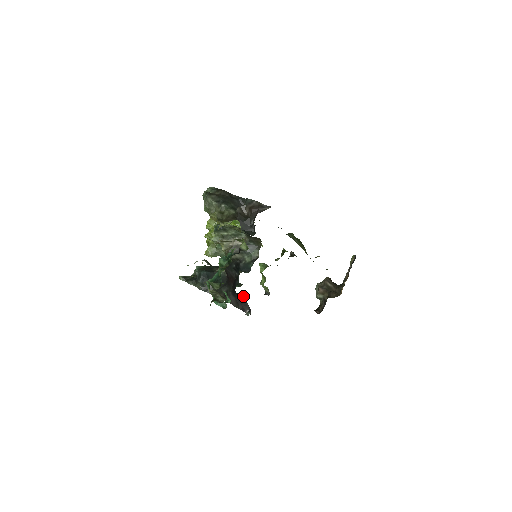
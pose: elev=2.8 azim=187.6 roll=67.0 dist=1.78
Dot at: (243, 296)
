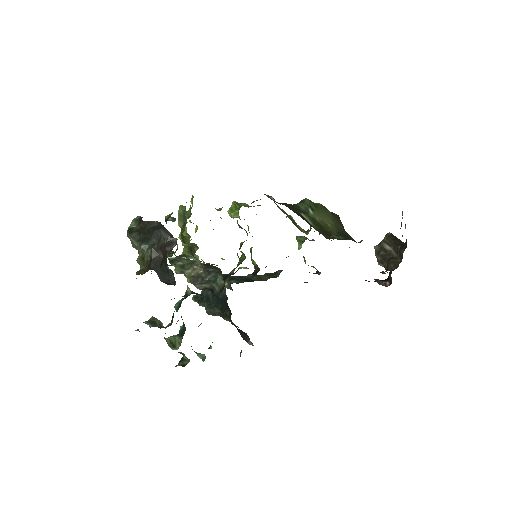
Dot at: occluded
